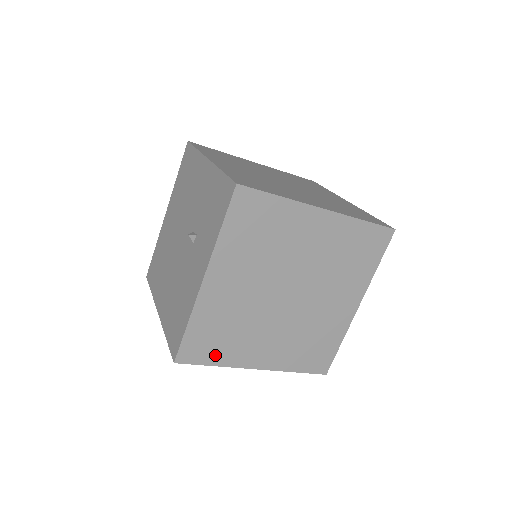
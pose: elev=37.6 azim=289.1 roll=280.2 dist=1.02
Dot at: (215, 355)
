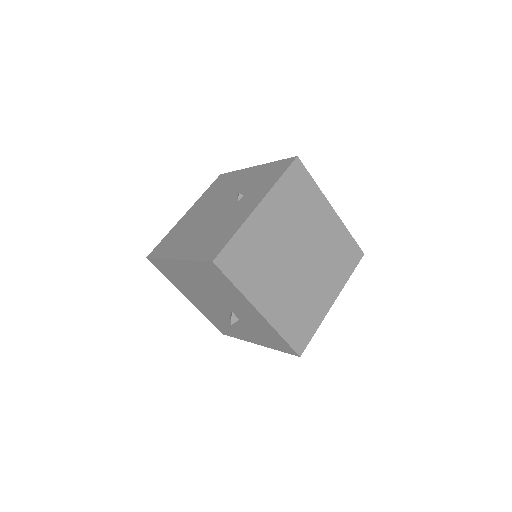
Dot at: (240, 276)
